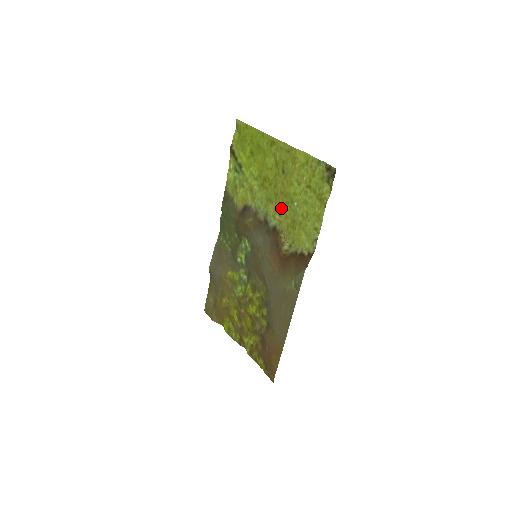
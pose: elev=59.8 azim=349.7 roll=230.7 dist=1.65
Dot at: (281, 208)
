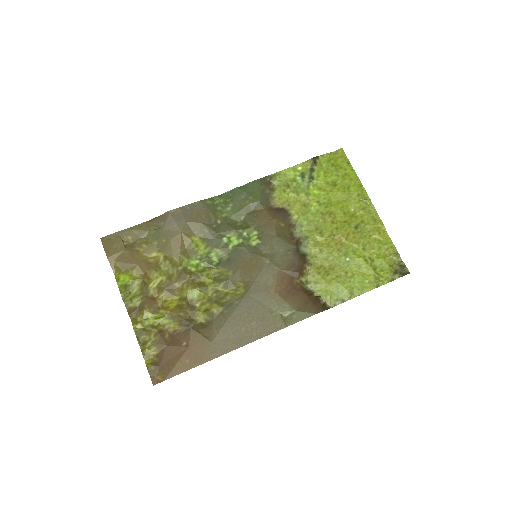
Dot at: (329, 248)
